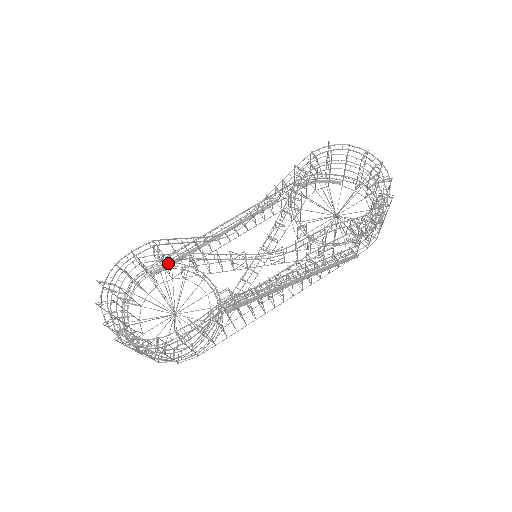
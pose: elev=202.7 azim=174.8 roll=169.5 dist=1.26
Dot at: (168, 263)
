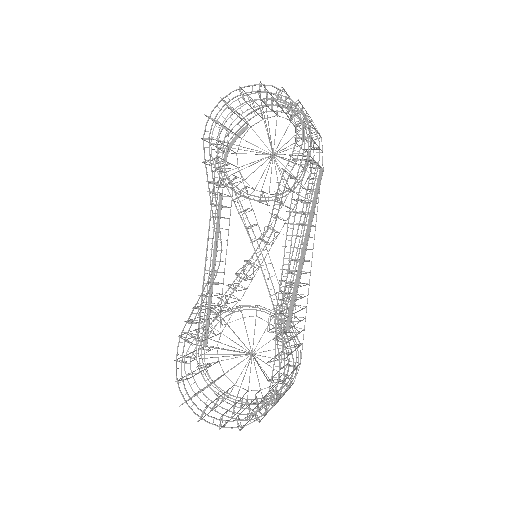
Dot at: occluded
